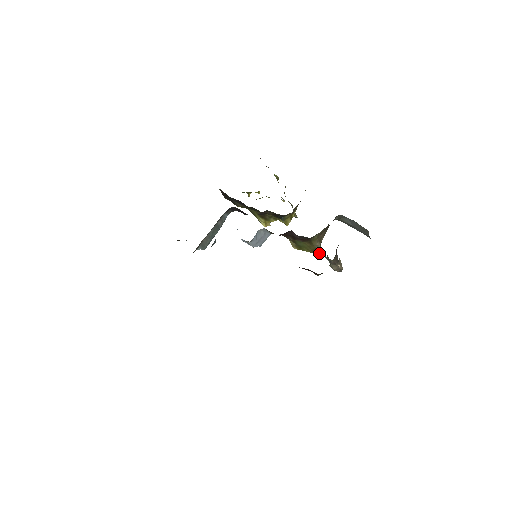
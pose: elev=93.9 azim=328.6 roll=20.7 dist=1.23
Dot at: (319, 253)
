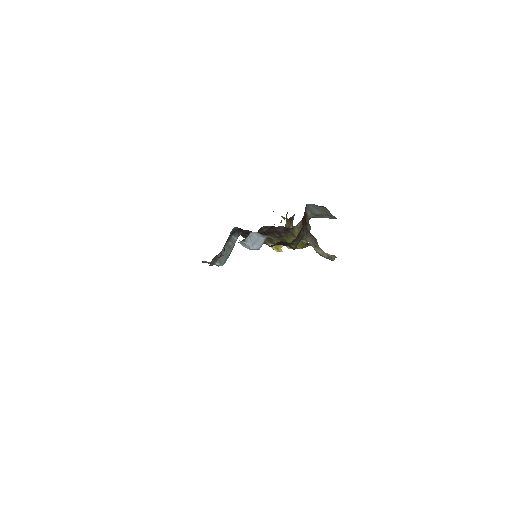
Dot at: (306, 245)
